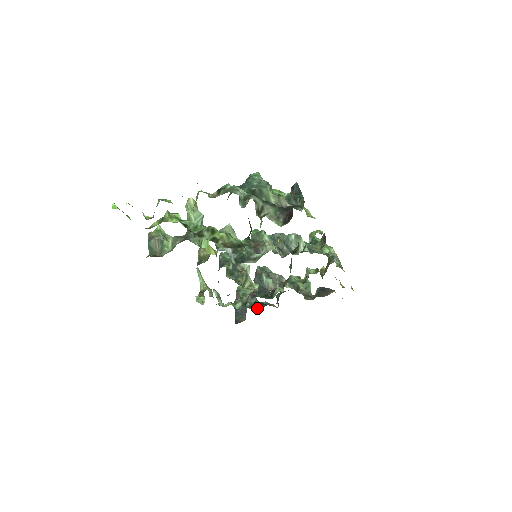
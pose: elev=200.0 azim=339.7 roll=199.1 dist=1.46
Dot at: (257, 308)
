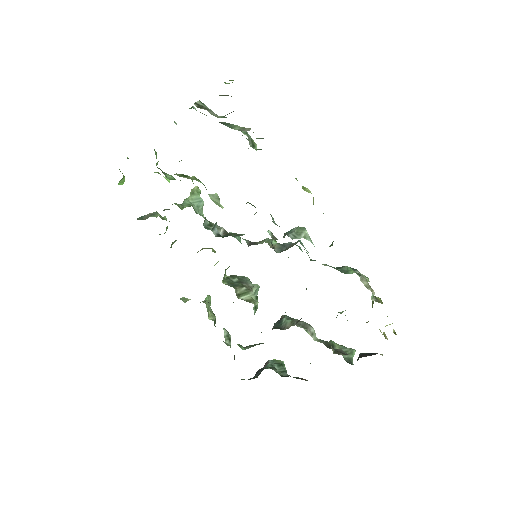
Dot at: occluded
